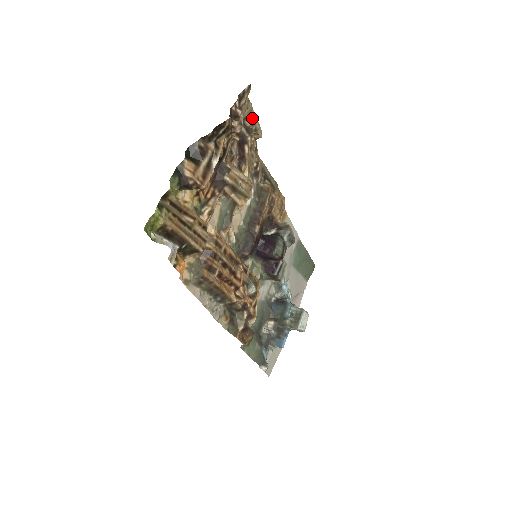
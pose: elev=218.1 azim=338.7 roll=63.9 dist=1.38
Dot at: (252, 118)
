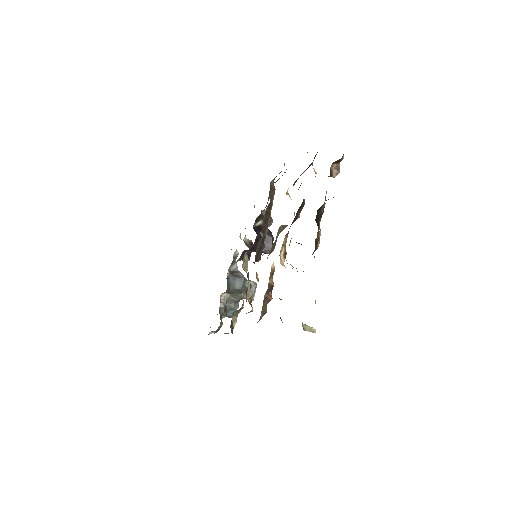
Dot at: occluded
